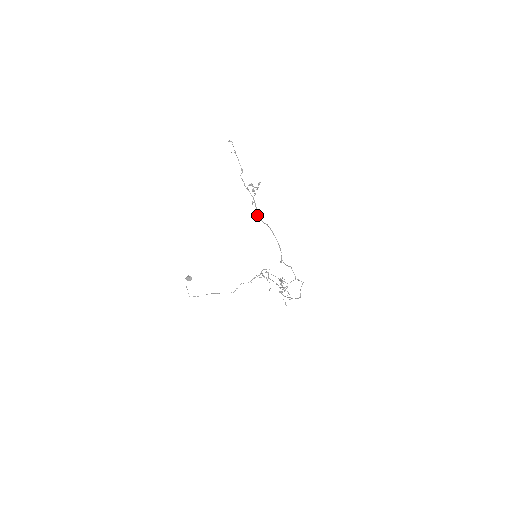
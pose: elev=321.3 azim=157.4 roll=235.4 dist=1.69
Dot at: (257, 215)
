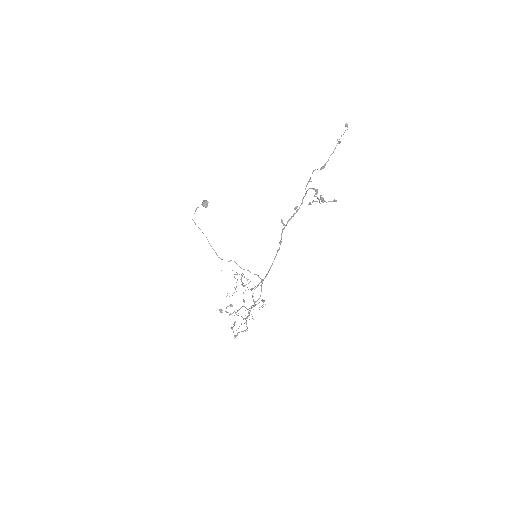
Dot at: occluded
